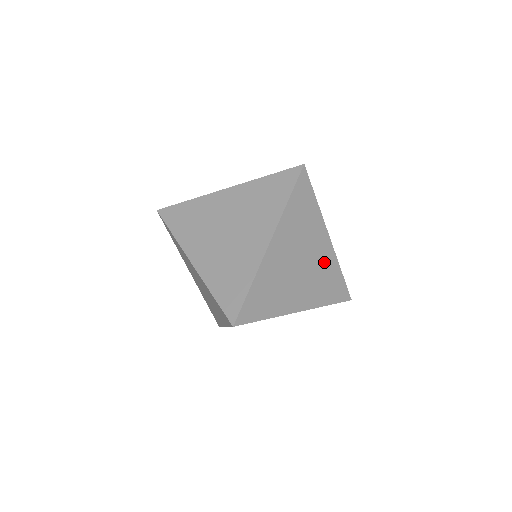
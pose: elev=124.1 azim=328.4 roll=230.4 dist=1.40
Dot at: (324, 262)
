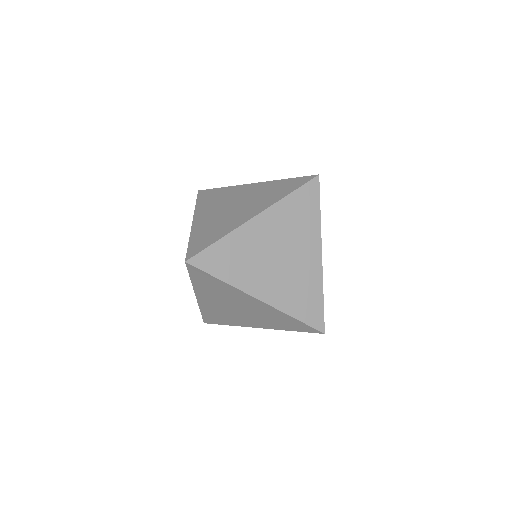
Dot at: occluded
